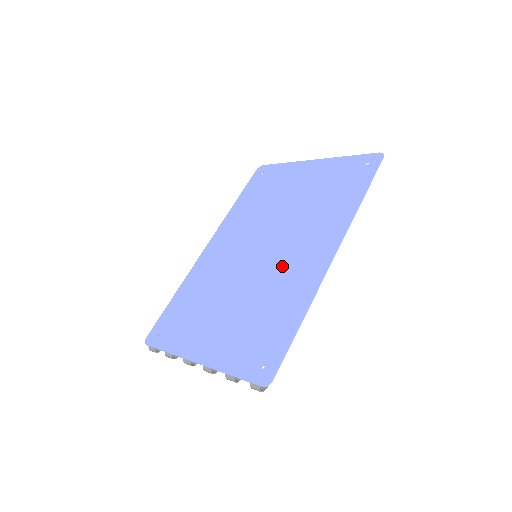
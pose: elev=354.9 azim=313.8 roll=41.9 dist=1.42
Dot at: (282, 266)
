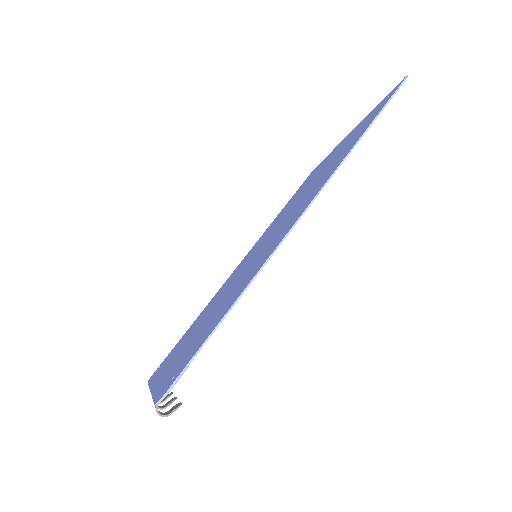
Dot at: (261, 253)
